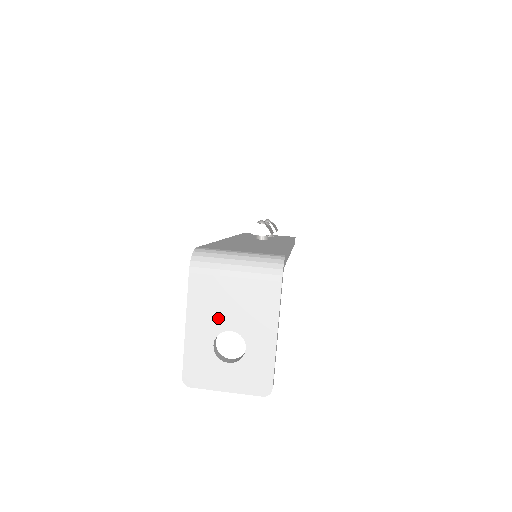
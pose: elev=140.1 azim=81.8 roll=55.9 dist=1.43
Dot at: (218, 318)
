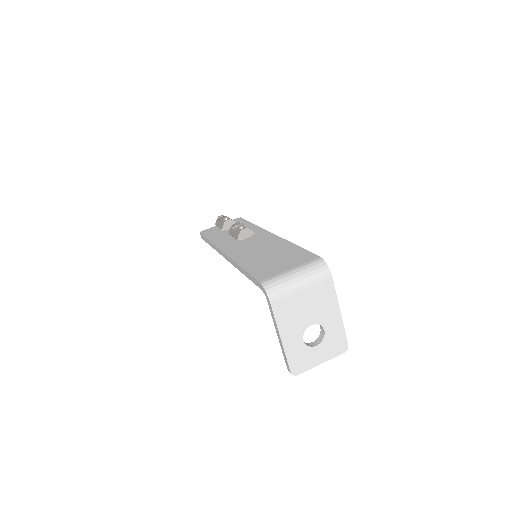
Dot at: (300, 322)
